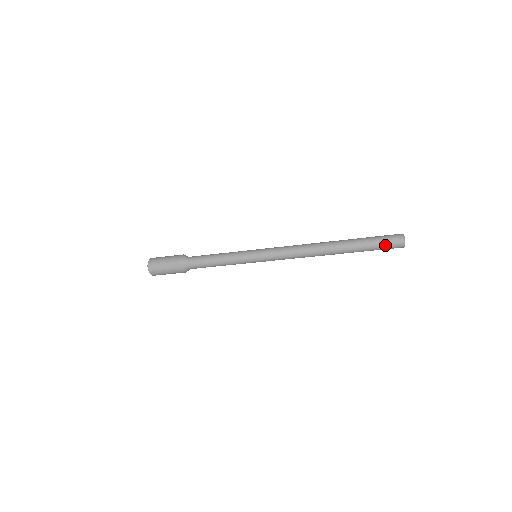
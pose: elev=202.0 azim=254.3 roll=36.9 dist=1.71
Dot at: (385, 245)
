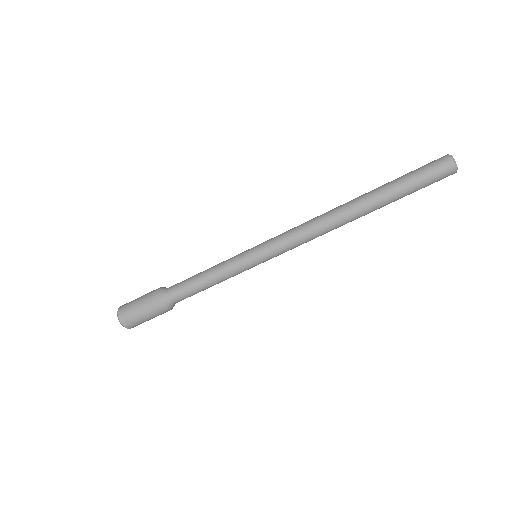
Dot at: (430, 180)
